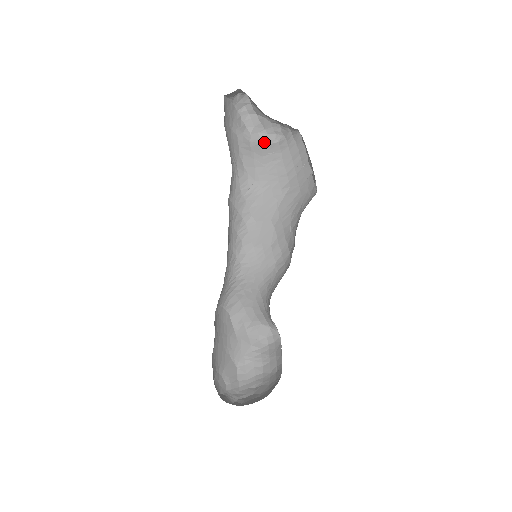
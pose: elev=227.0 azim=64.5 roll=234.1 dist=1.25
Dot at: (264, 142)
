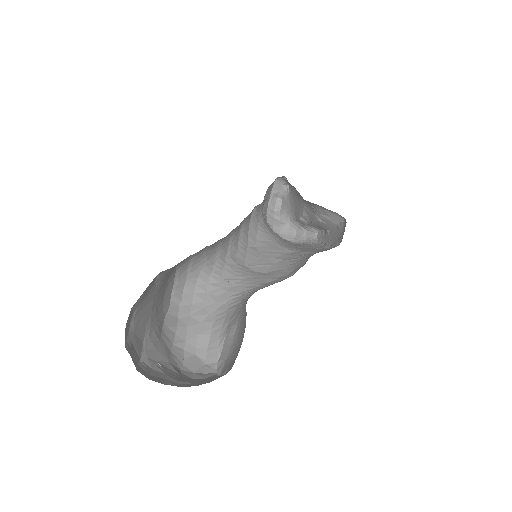
Dot at: occluded
